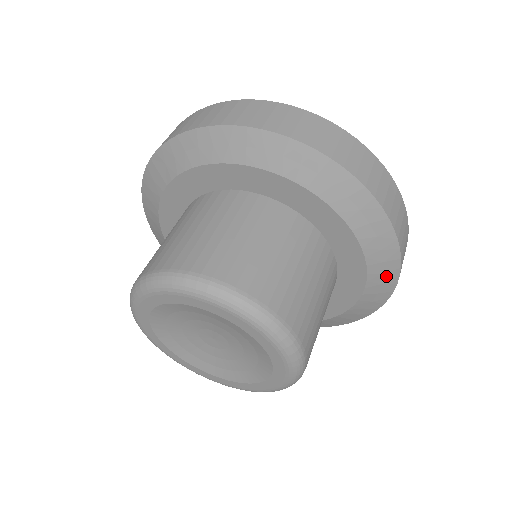
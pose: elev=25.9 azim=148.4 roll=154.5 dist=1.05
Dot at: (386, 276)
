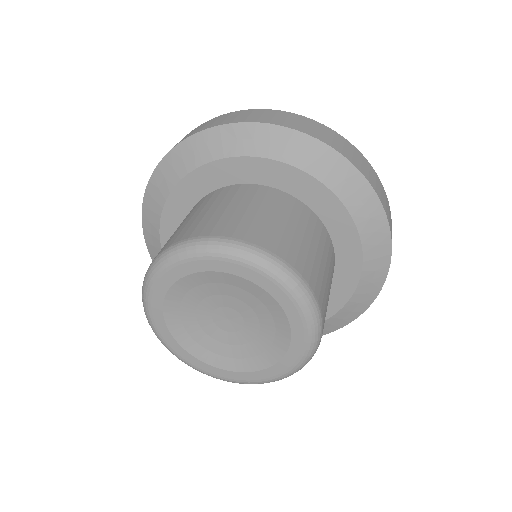
Dot at: (351, 314)
